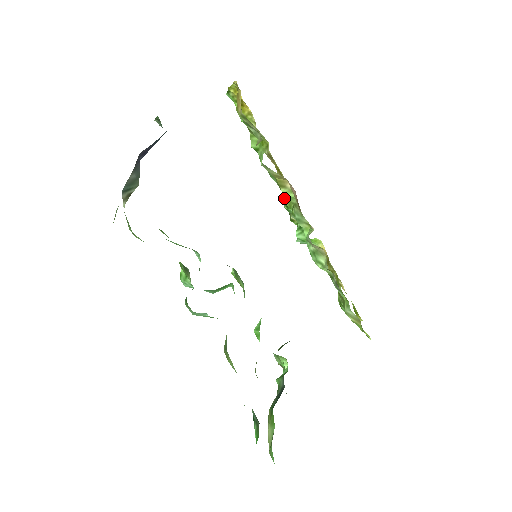
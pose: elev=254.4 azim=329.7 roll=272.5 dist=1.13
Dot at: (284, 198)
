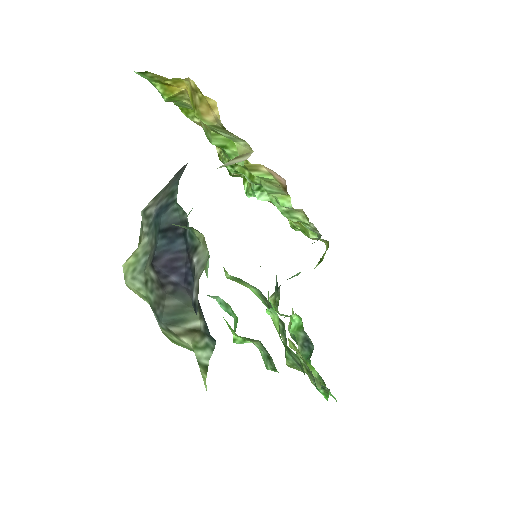
Dot at: occluded
